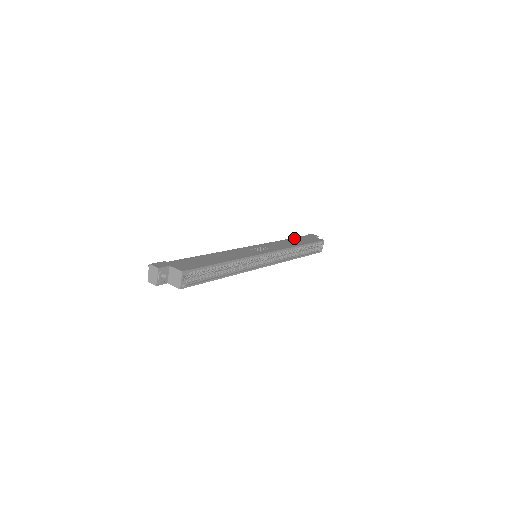
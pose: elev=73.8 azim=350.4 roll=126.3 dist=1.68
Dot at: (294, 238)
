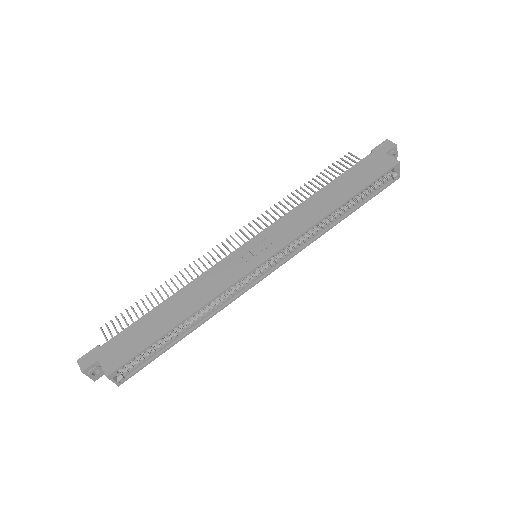
Dot at: (340, 177)
